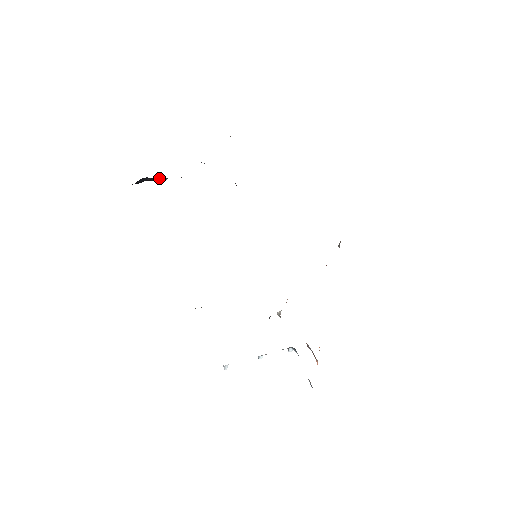
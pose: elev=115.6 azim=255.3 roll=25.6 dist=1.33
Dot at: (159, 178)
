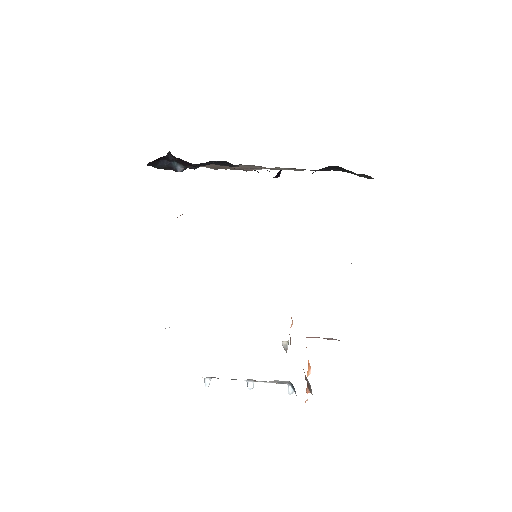
Dot at: (173, 158)
